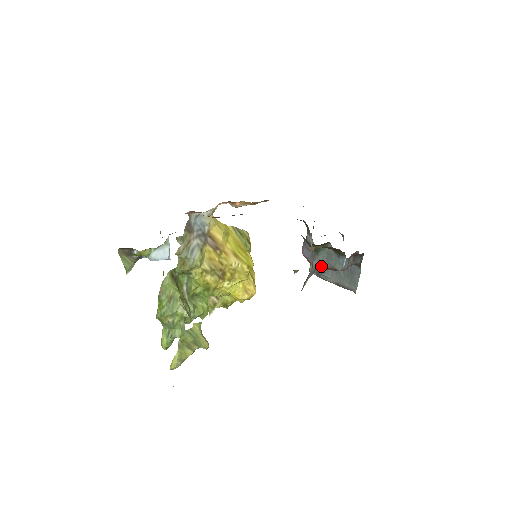
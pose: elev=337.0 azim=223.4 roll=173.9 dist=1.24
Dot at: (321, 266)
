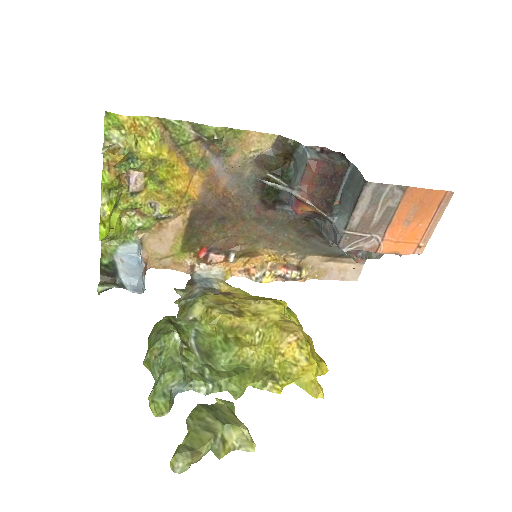
Dot at: (298, 183)
